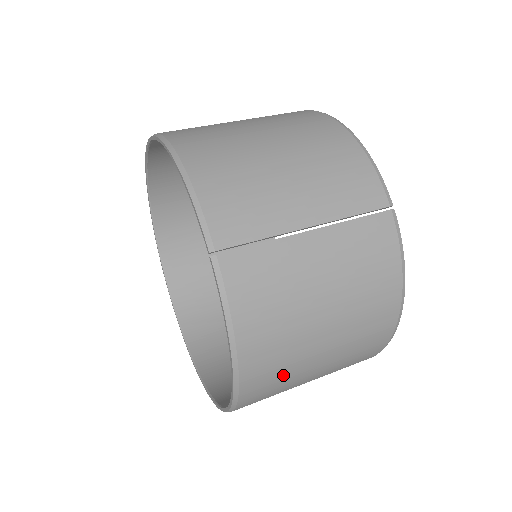
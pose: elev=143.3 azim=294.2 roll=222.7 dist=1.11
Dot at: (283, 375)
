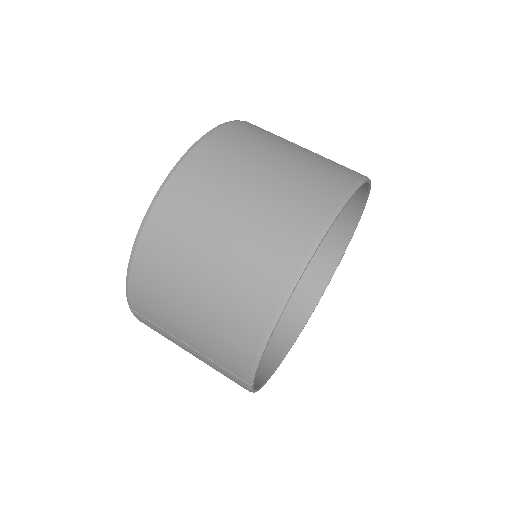
Dot at: occluded
